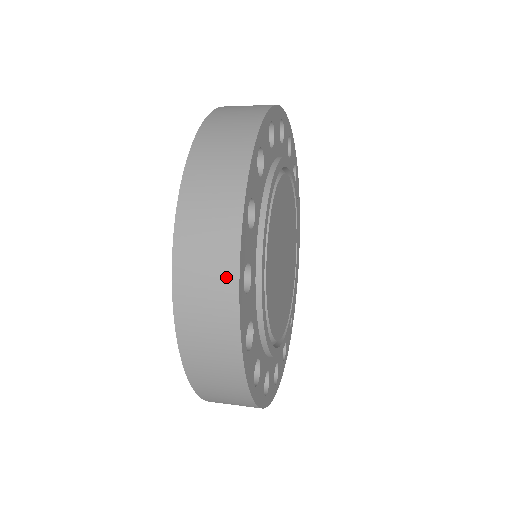
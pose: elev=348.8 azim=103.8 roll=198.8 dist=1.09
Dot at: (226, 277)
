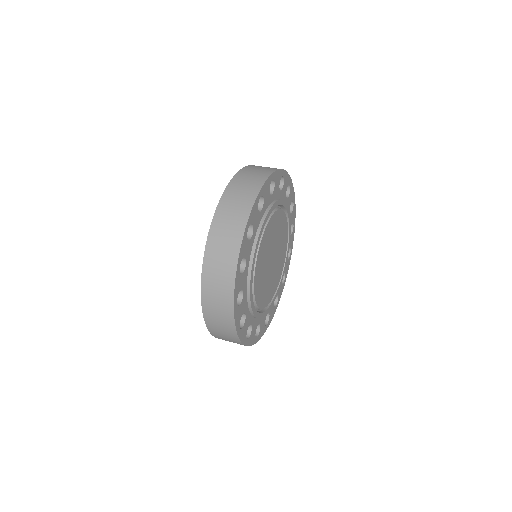
Dot at: (231, 263)
